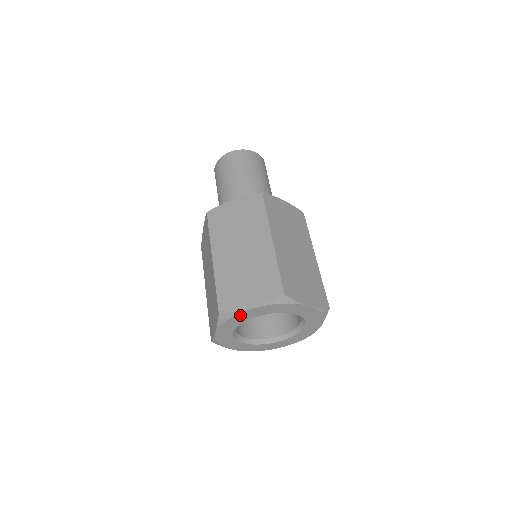
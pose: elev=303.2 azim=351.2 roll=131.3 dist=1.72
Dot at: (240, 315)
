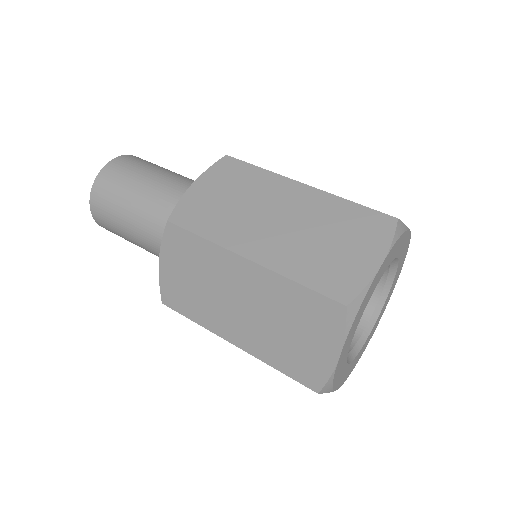
Dot at: (337, 369)
